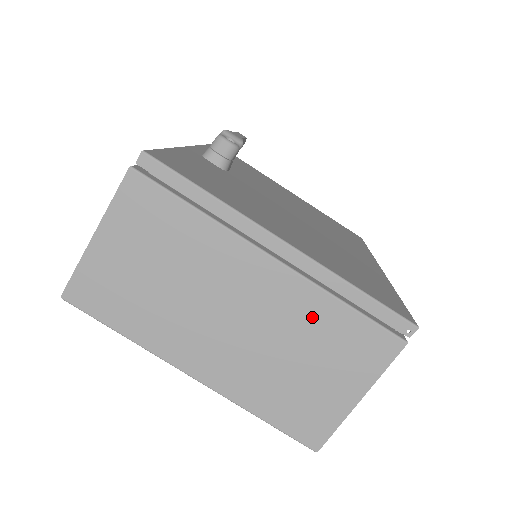
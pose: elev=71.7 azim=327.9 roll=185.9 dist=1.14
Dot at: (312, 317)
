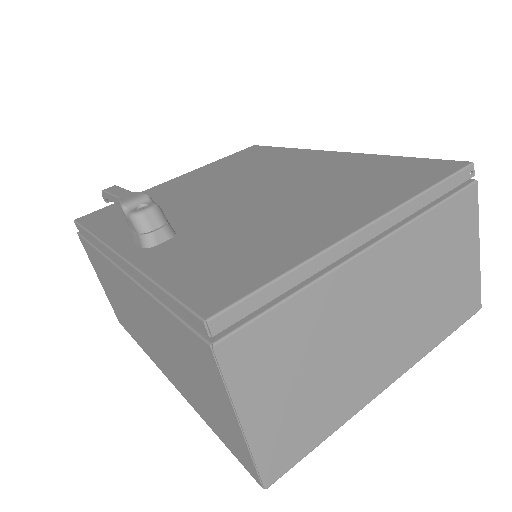
Dot at: (421, 246)
